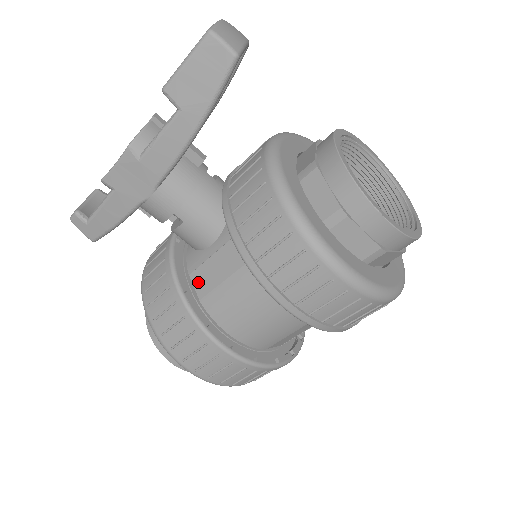
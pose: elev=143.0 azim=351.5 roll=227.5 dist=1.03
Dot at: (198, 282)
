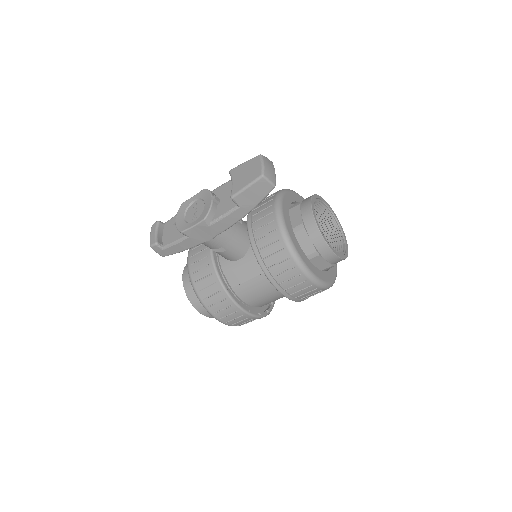
Dot at: (230, 279)
